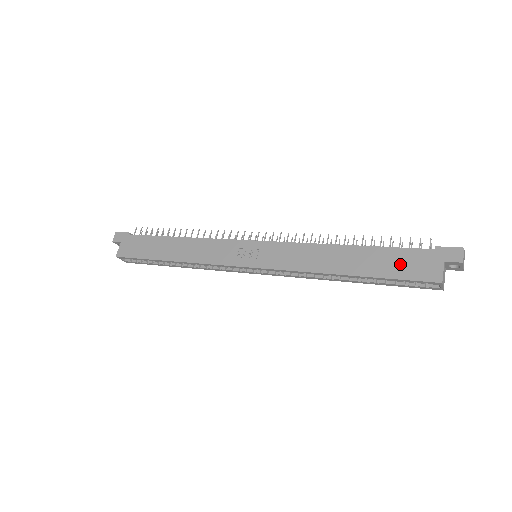
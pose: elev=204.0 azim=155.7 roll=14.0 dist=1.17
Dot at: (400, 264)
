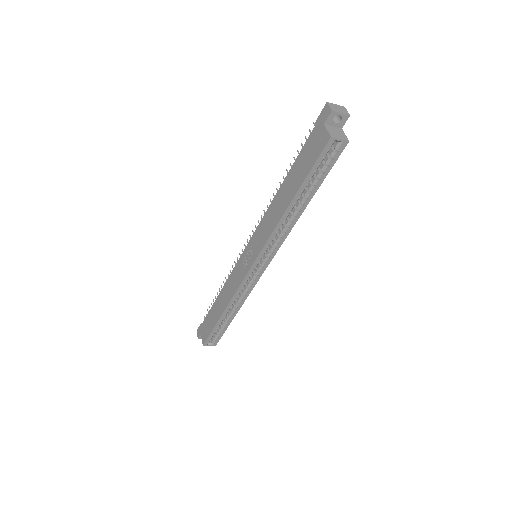
Dot at: (307, 158)
